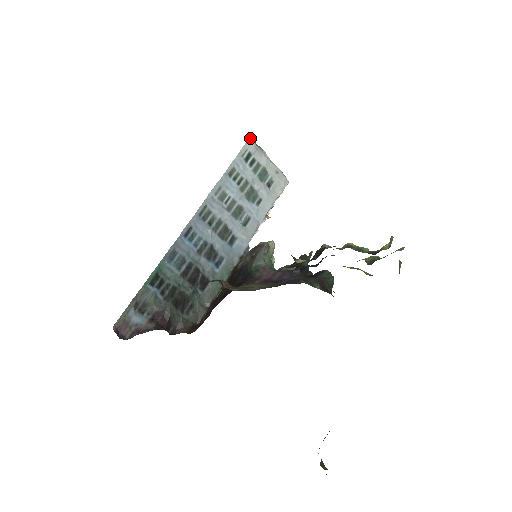
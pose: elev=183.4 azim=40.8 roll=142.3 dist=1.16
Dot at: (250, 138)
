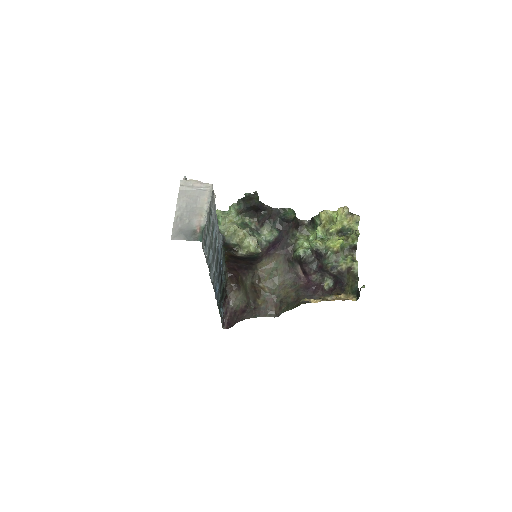
Dot at: occluded
